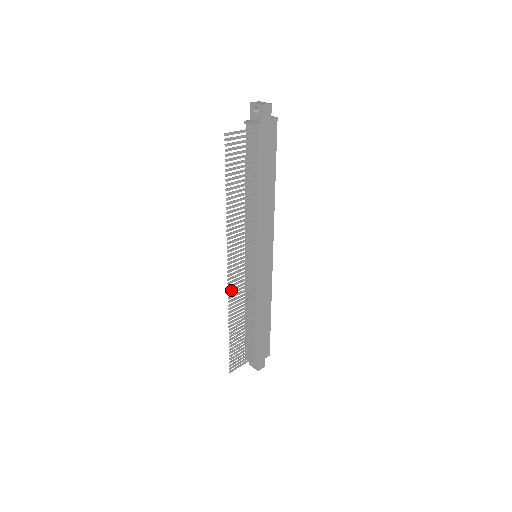
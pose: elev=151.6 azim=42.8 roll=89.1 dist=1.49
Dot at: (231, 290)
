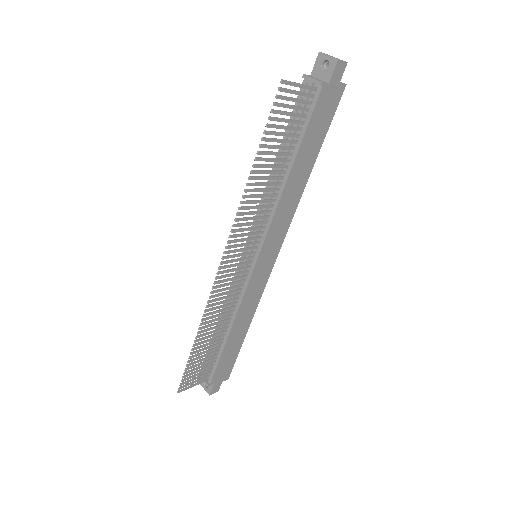
Dot at: (214, 292)
